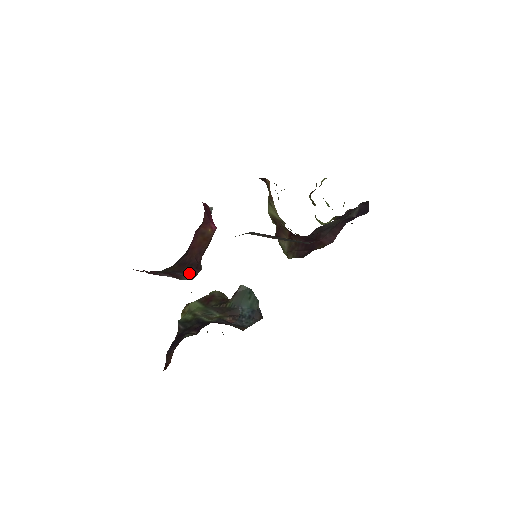
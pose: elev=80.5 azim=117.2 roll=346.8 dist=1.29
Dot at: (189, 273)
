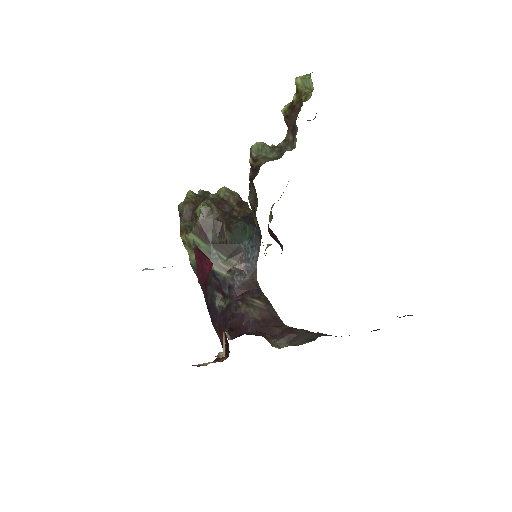
Dot at: occluded
